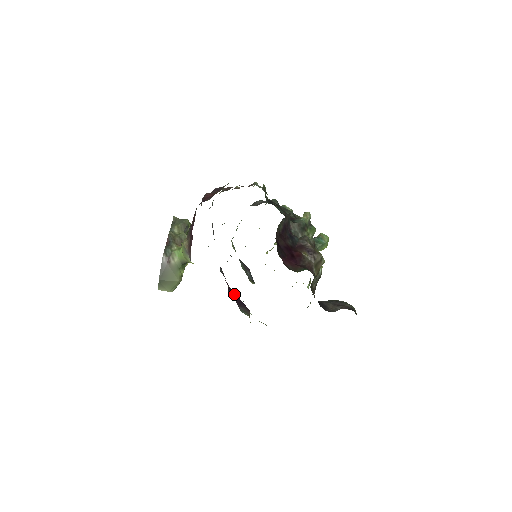
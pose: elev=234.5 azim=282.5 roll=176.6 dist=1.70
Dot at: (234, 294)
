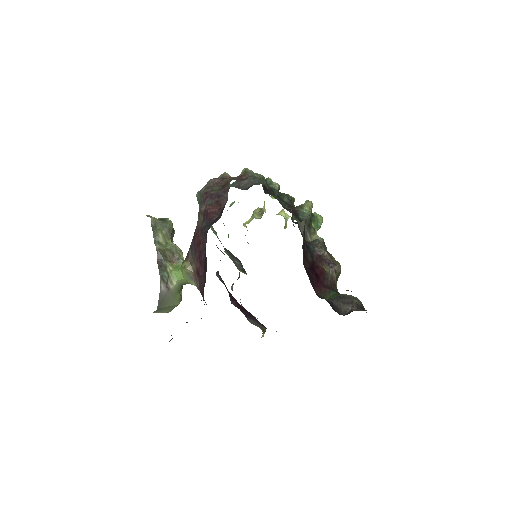
Dot at: (243, 308)
